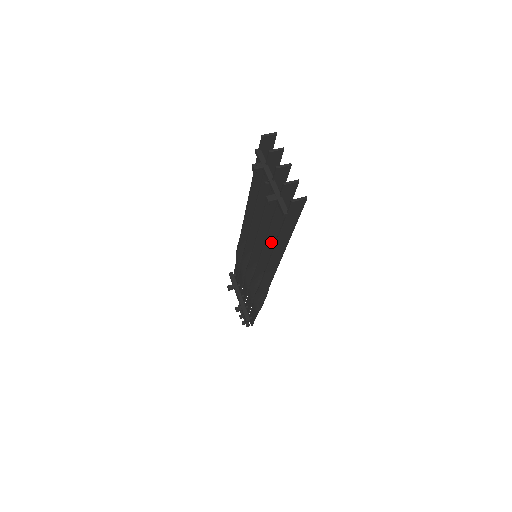
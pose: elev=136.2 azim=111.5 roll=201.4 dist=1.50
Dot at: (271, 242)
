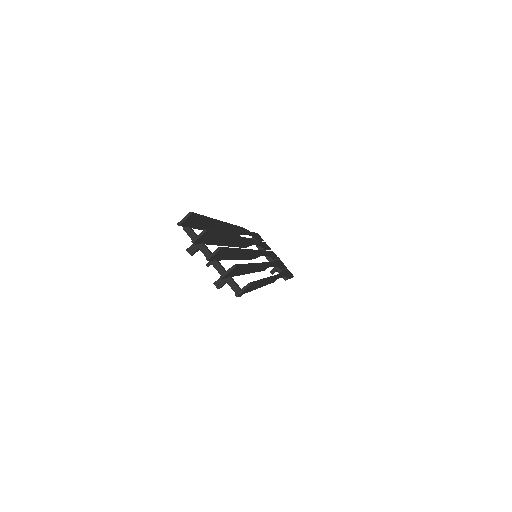
Dot at: (255, 268)
